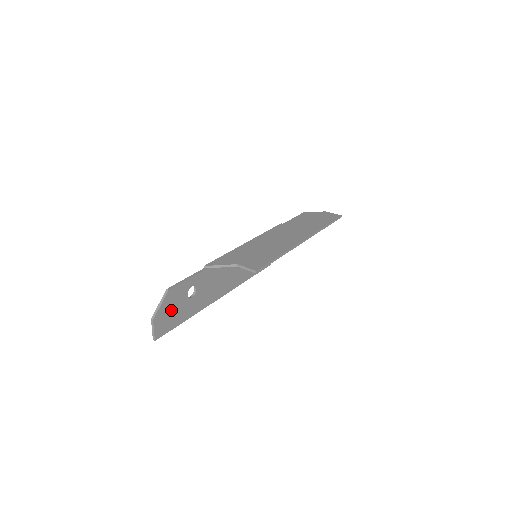
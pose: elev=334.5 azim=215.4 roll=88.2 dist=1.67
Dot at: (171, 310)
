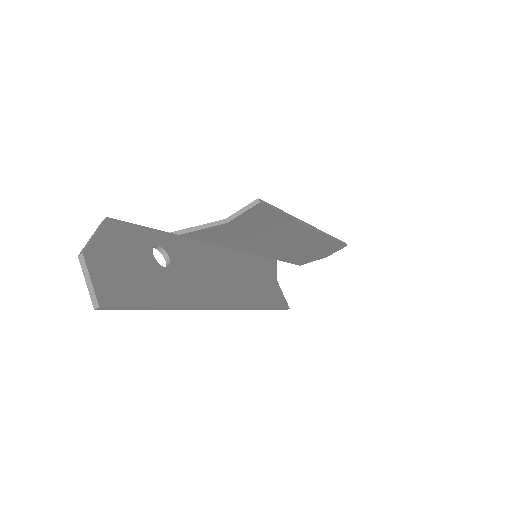
Dot at: (124, 262)
